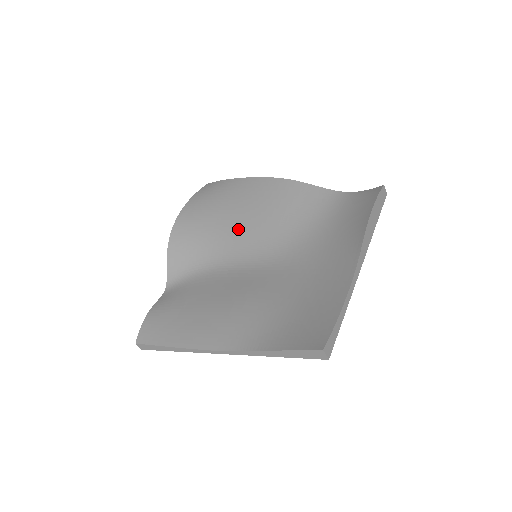
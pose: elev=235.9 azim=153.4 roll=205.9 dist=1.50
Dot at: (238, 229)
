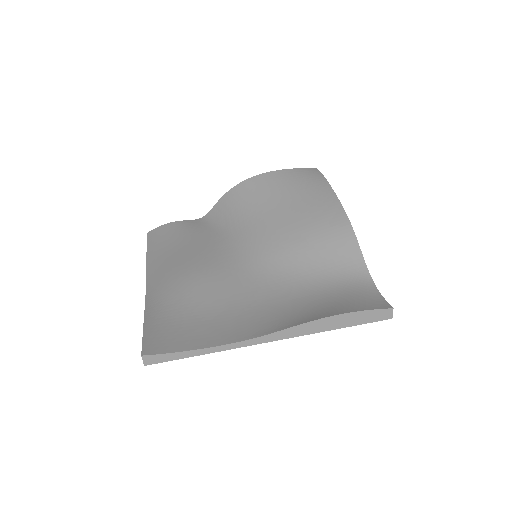
Dot at: (270, 224)
